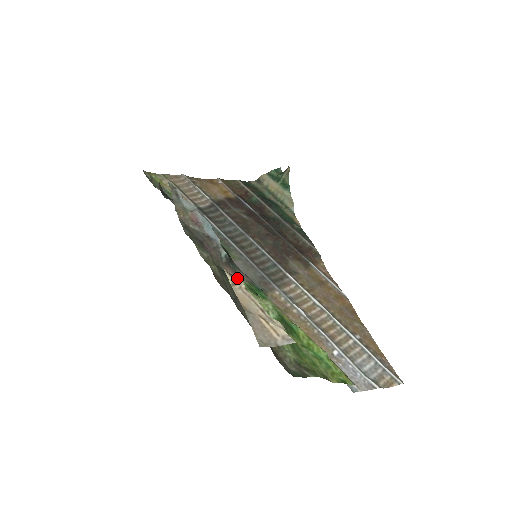
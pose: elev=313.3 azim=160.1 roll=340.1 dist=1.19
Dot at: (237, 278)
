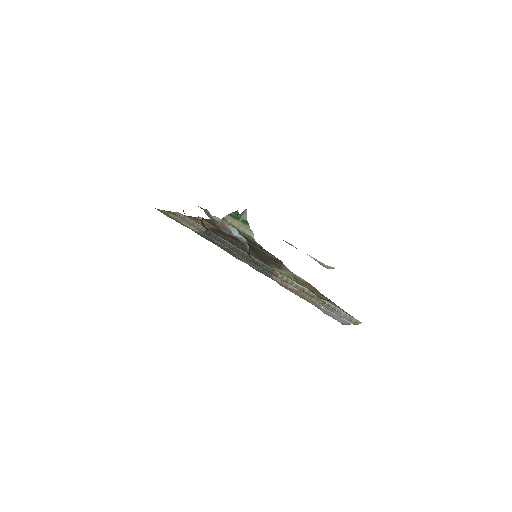
Dot at: (289, 243)
